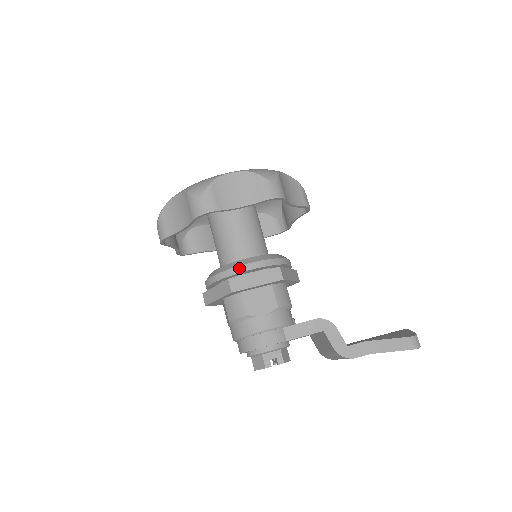
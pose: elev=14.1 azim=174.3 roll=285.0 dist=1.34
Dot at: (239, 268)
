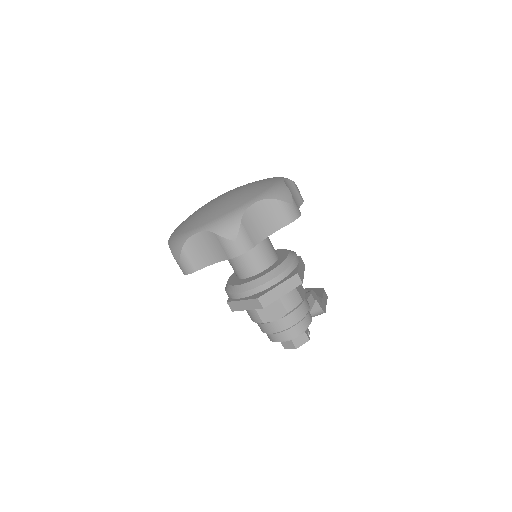
Dot at: (295, 262)
